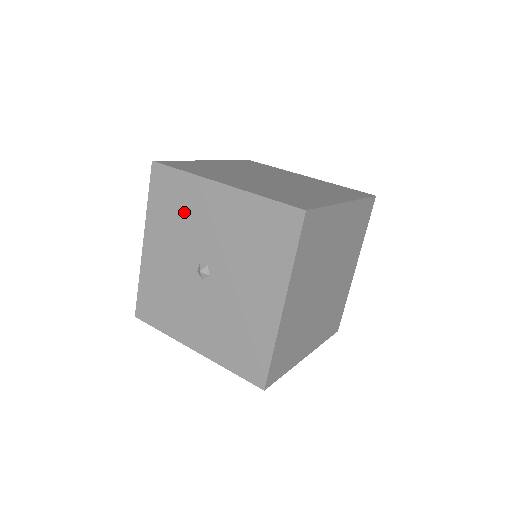
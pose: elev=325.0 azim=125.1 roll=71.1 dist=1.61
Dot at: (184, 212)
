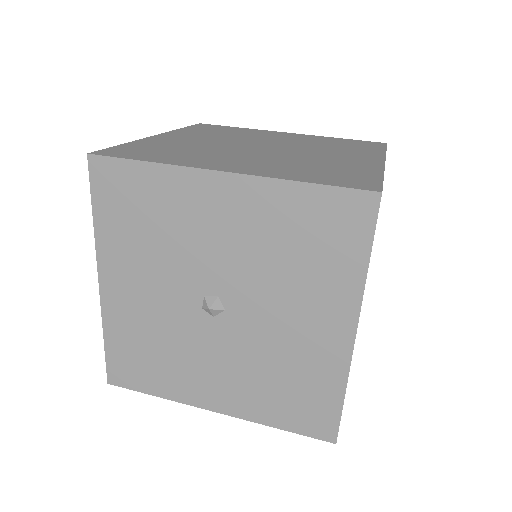
Dot at: (163, 225)
